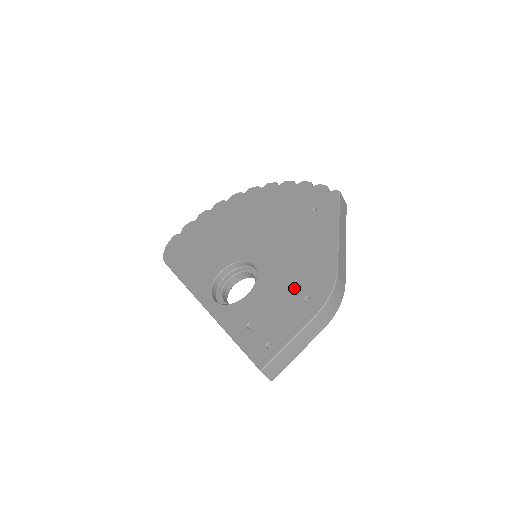
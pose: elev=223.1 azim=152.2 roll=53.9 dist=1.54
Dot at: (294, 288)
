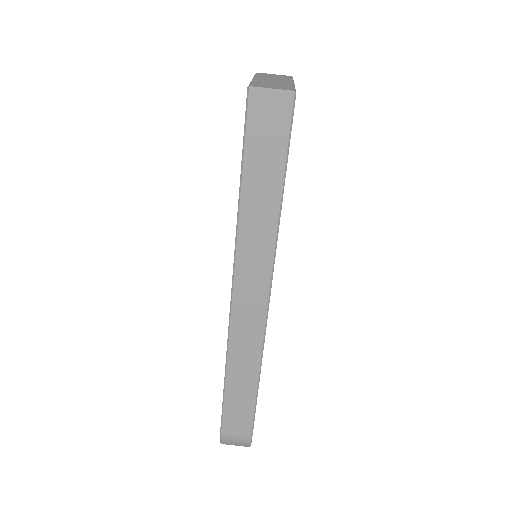
Dot at: occluded
